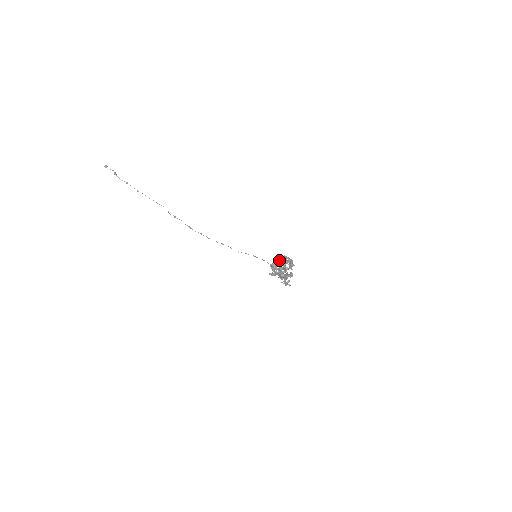
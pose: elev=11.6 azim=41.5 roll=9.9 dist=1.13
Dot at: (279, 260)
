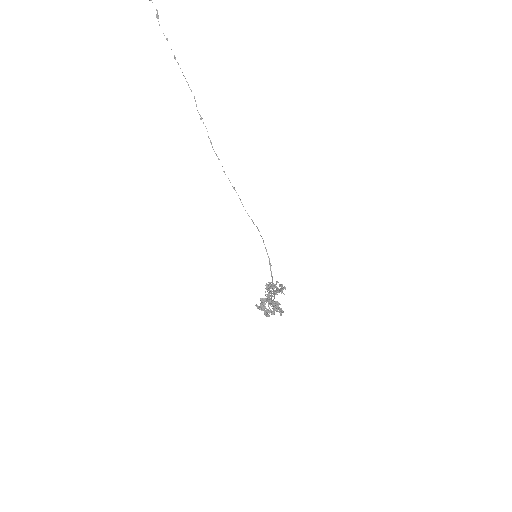
Dot at: (271, 304)
